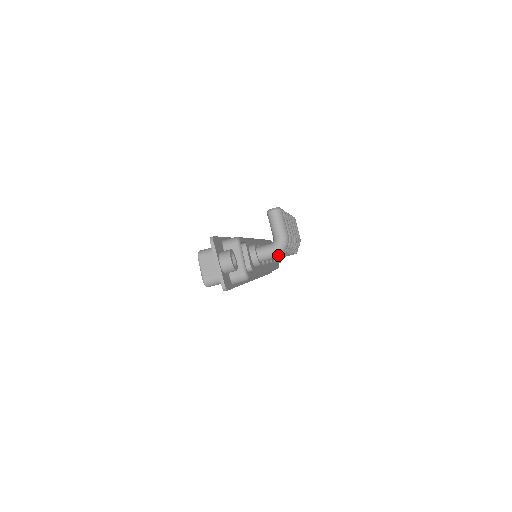
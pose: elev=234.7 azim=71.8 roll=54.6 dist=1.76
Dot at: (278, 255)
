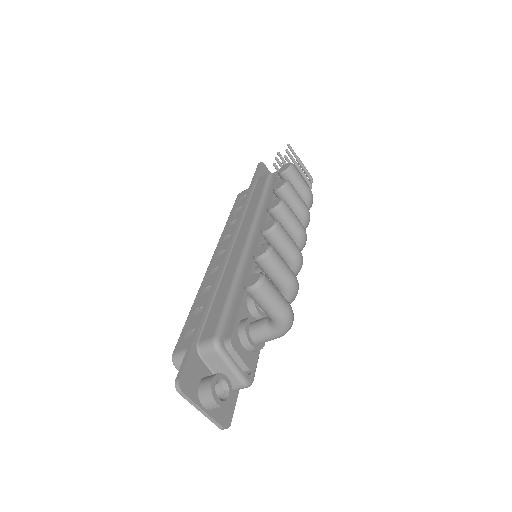
Dot at: (284, 334)
